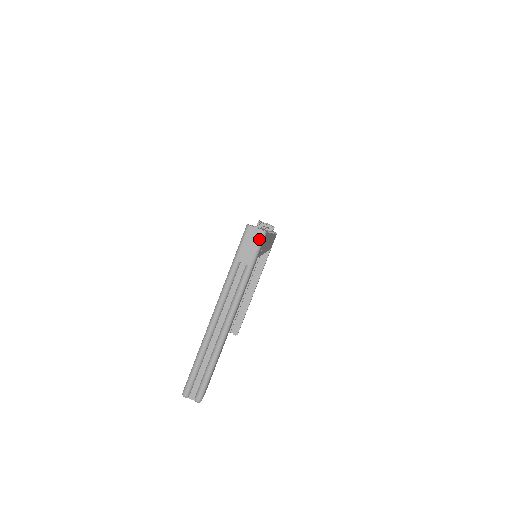
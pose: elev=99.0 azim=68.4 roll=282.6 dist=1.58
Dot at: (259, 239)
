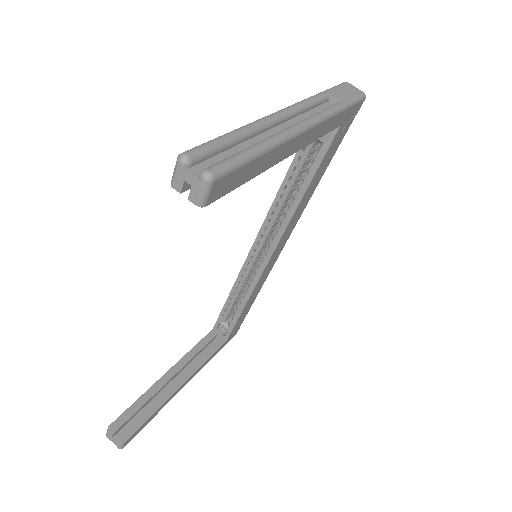
Dot at: (358, 94)
